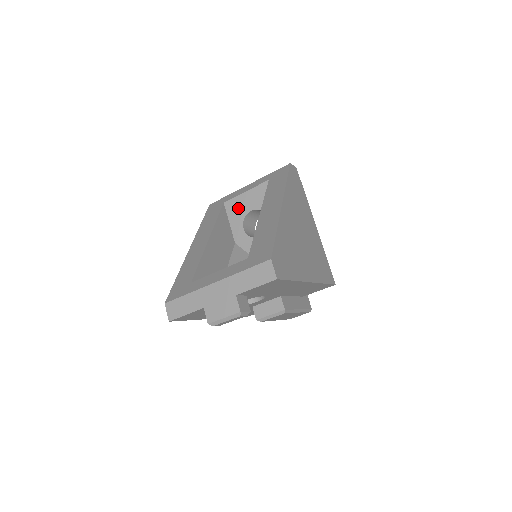
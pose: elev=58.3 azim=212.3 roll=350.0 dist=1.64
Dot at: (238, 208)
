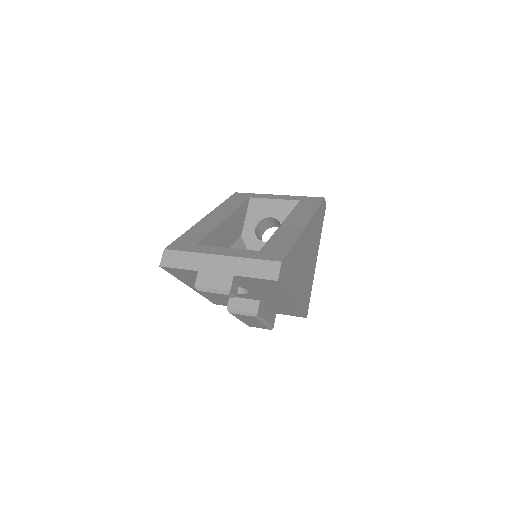
Dot at: (260, 209)
